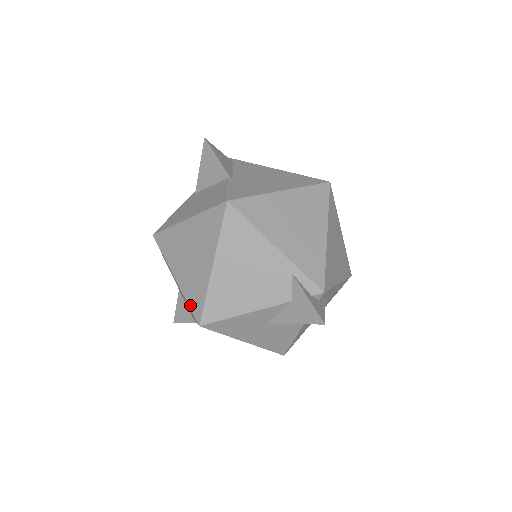
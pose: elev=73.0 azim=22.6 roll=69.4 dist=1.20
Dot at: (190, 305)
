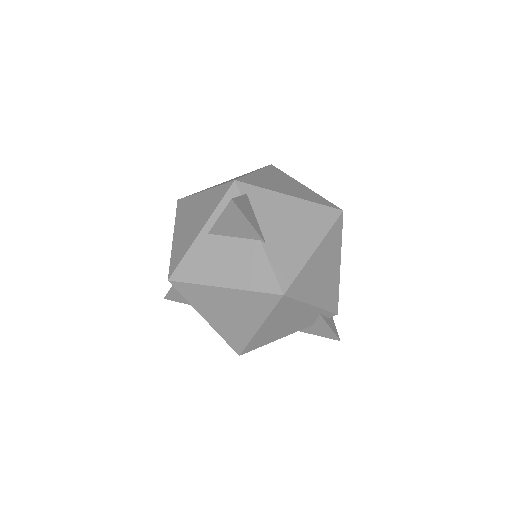
Dot at: (228, 342)
